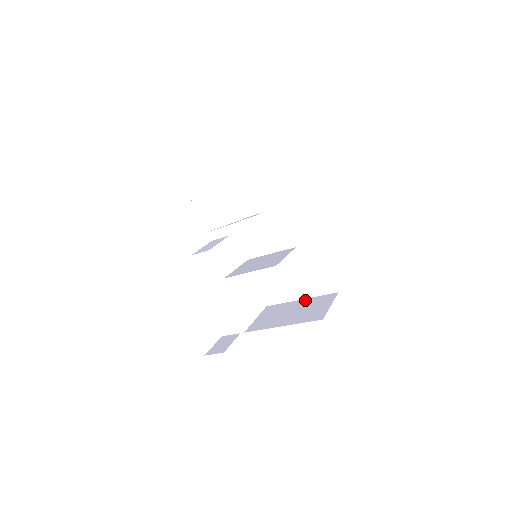
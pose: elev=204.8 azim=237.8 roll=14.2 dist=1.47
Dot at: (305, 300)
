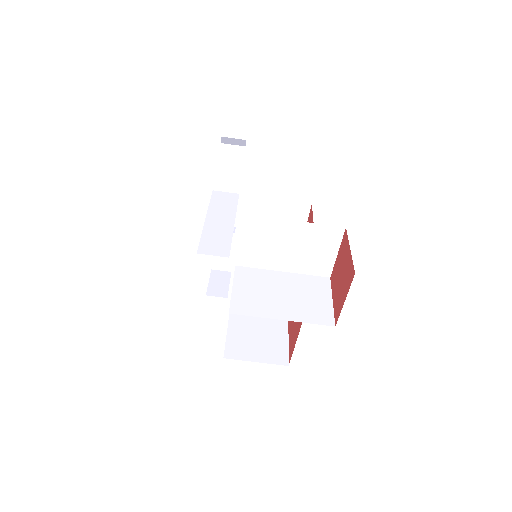
Dot at: occluded
